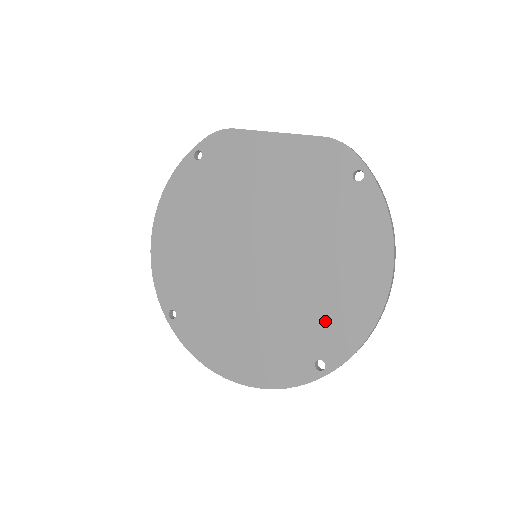
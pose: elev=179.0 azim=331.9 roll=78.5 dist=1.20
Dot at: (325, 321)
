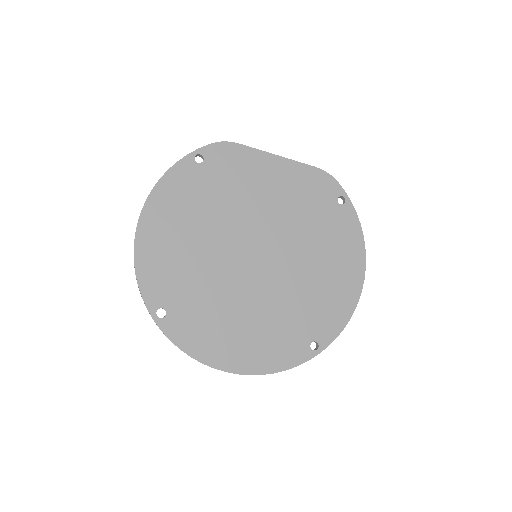
Dot at: (318, 309)
